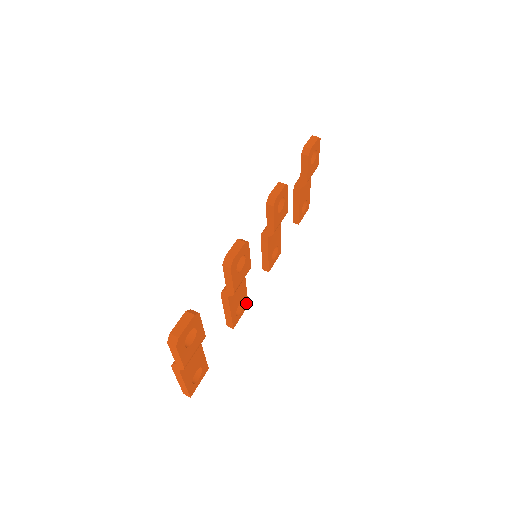
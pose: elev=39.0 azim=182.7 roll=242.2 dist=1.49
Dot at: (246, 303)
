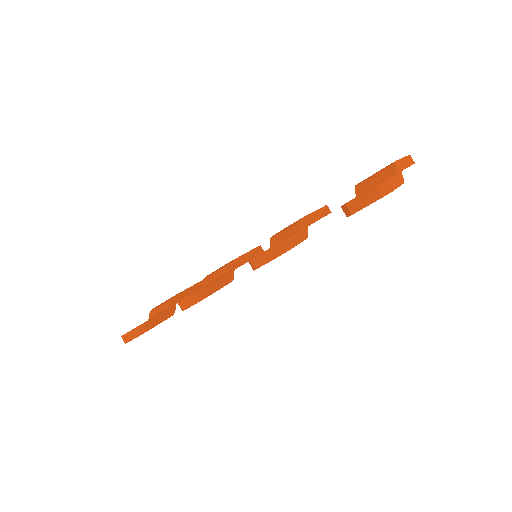
Dot at: occluded
